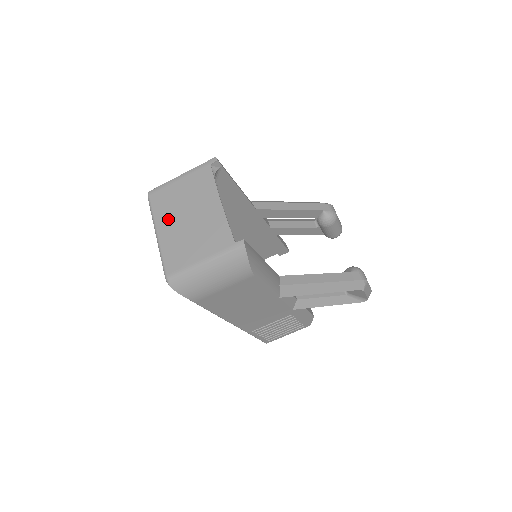
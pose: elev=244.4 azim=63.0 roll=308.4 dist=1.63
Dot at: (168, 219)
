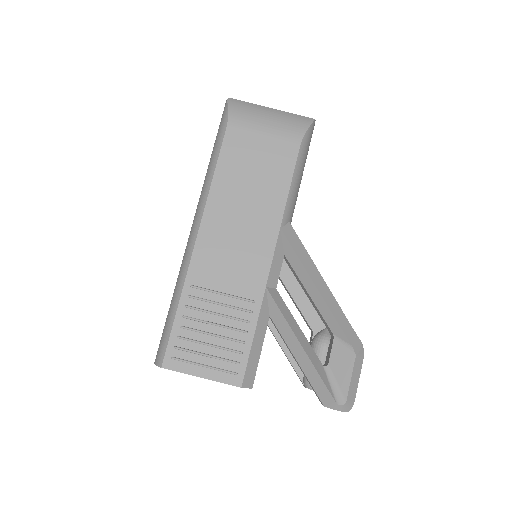
Dot at: occluded
